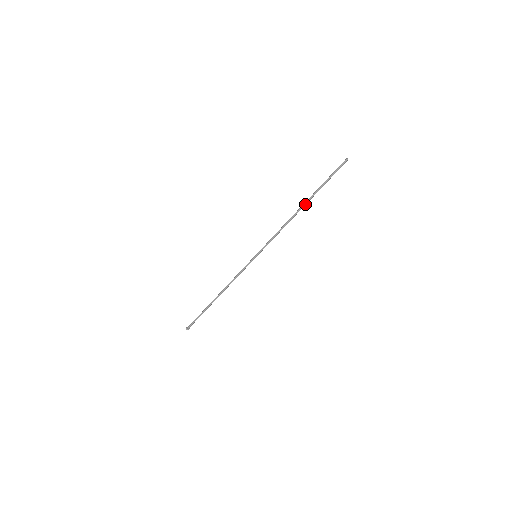
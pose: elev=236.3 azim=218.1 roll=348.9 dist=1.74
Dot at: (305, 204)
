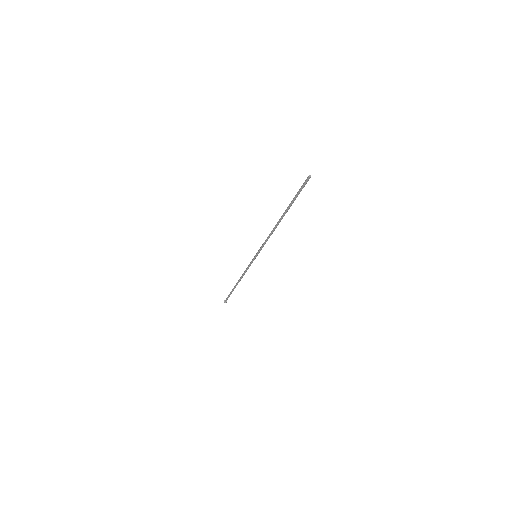
Dot at: (282, 217)
